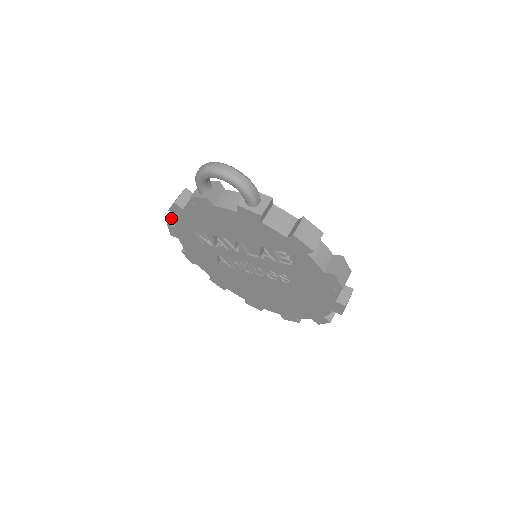
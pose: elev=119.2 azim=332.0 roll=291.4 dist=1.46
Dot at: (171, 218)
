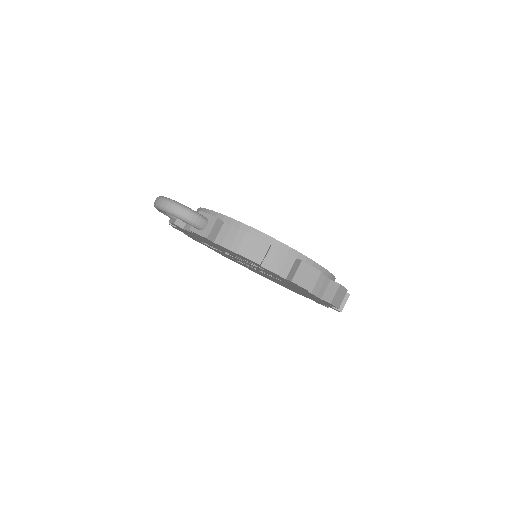
Dot at: occluded
